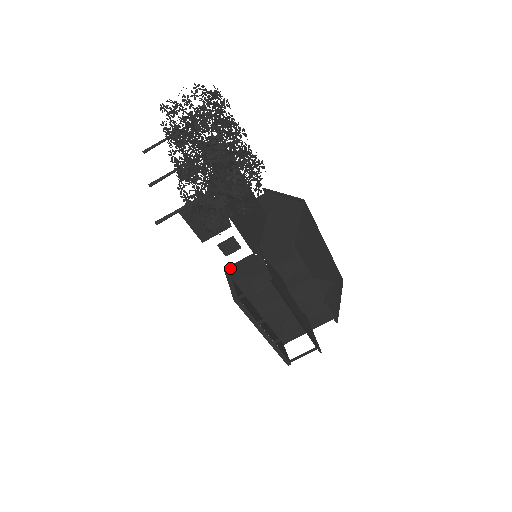
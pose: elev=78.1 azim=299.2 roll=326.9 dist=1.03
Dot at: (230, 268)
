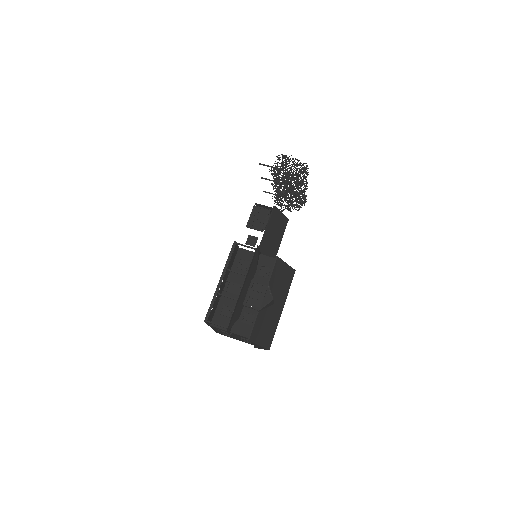
Dot at: occluded
